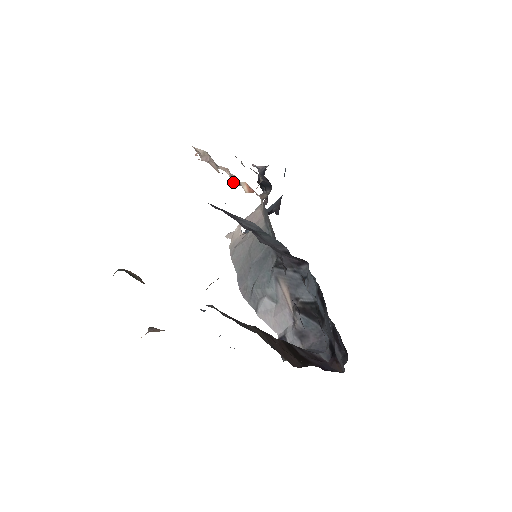
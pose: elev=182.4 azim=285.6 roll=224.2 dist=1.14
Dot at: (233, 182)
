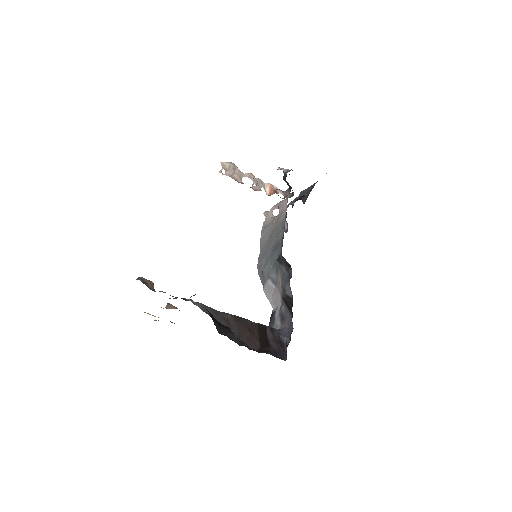
Dot at: (254, 188)
